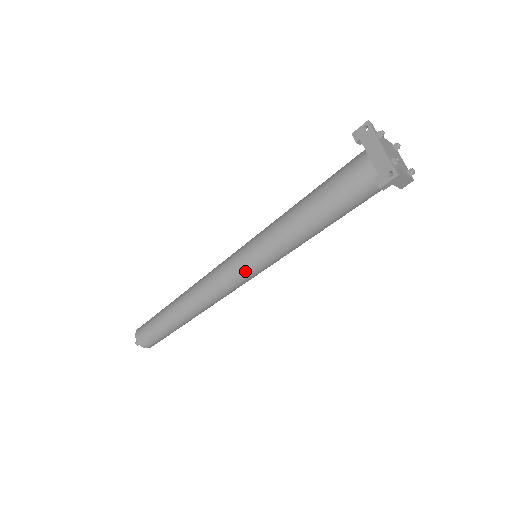
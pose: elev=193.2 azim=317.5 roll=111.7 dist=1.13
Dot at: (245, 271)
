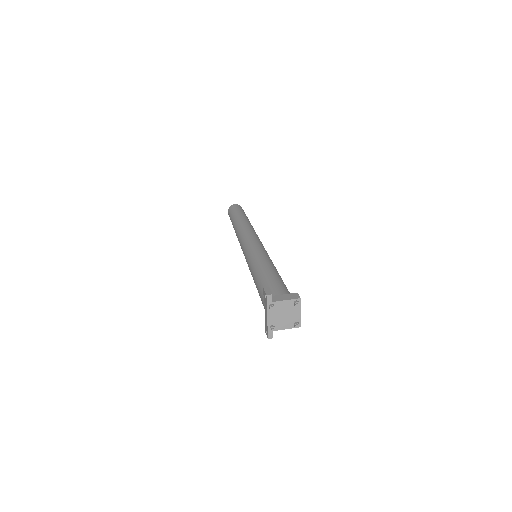
Dot at: occluded
